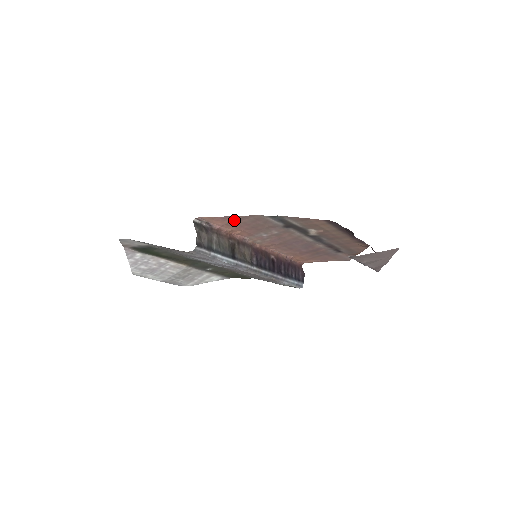
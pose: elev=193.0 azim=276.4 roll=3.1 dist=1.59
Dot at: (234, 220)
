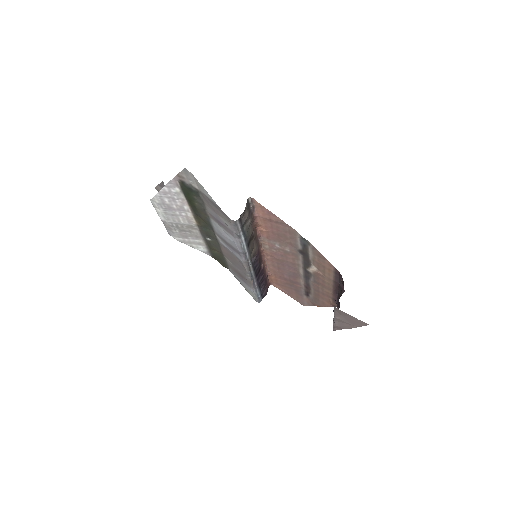
Dot at: (274, 220)
